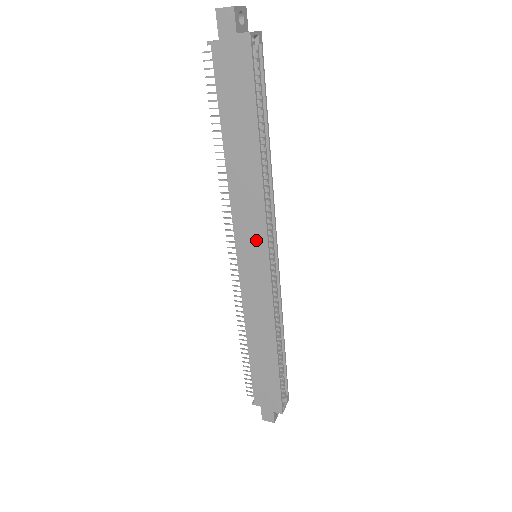
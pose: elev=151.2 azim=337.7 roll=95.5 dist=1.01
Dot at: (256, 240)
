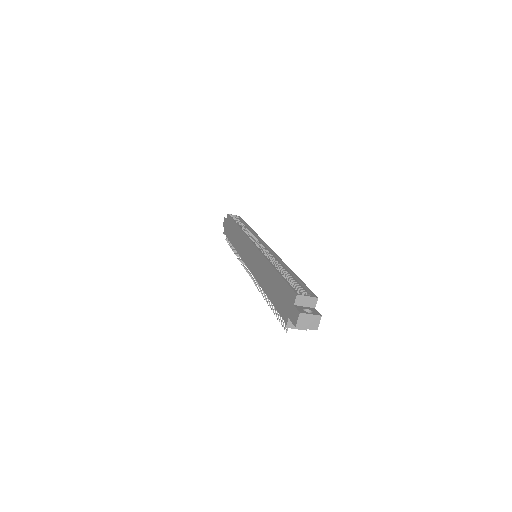
Dot at: (246, 246)
